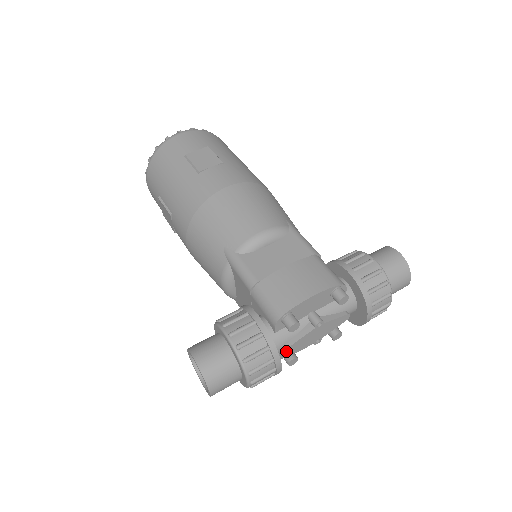
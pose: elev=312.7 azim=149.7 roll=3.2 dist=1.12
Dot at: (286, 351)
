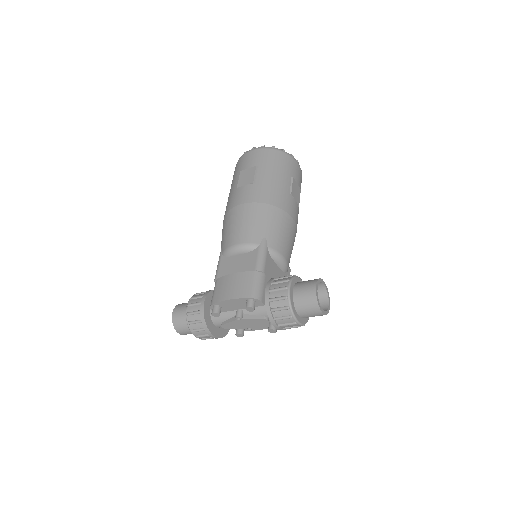
Dot at: (222, 327)
